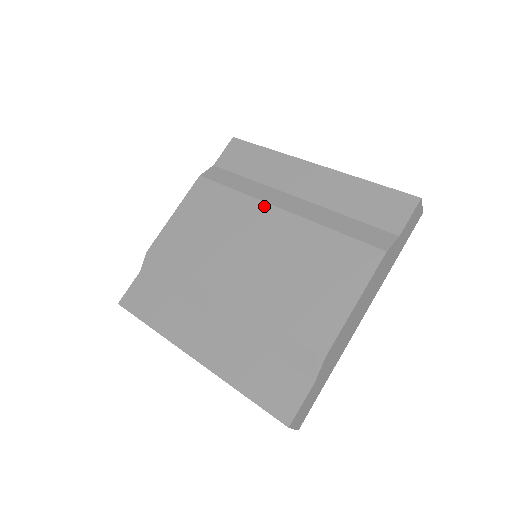
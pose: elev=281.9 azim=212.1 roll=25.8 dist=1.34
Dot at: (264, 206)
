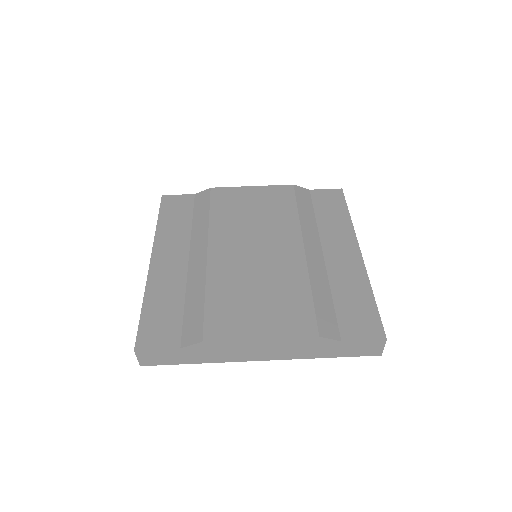
Dot at: (298, 236)
